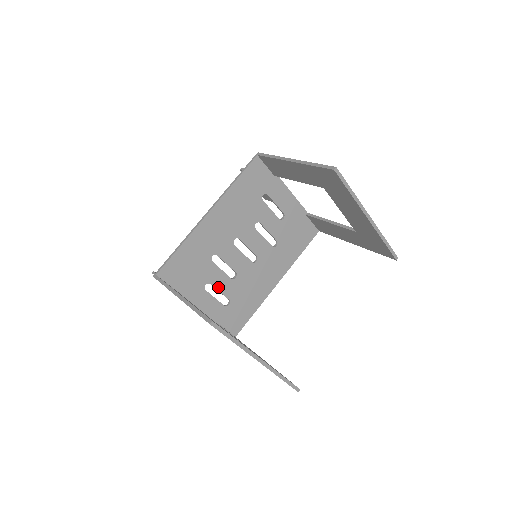
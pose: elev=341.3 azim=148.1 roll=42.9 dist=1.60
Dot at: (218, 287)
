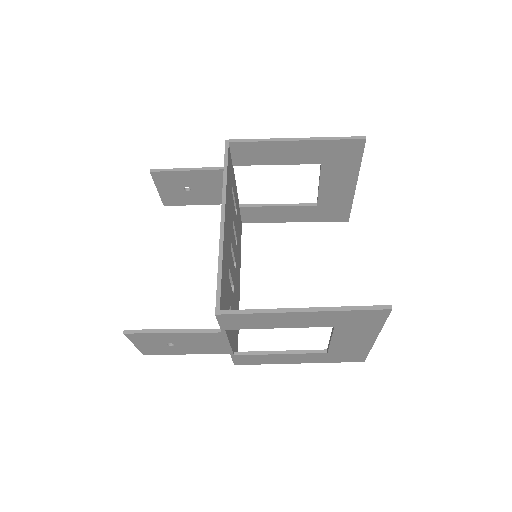
Dot at: (231, 307)
